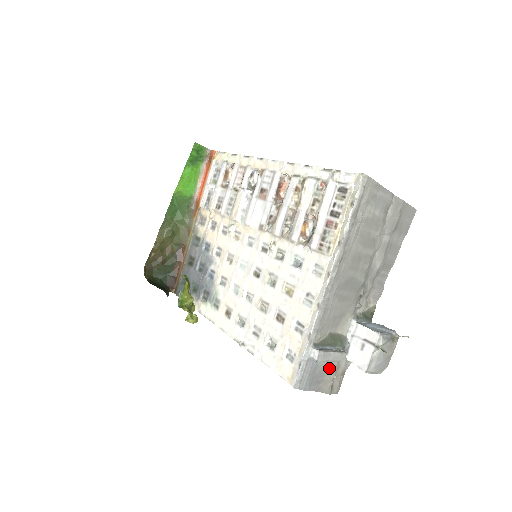
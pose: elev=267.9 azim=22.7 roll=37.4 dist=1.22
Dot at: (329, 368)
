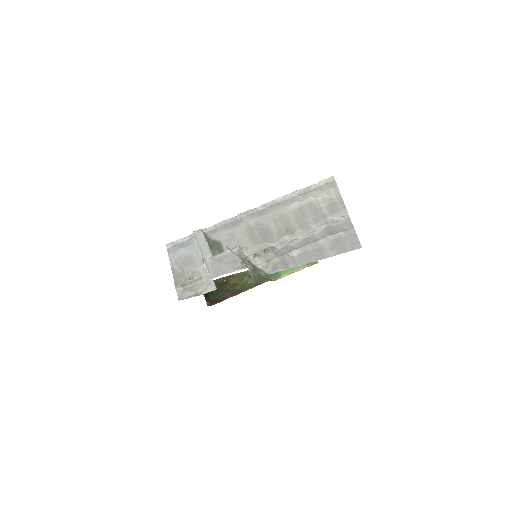
Dot at: (195, 267)
